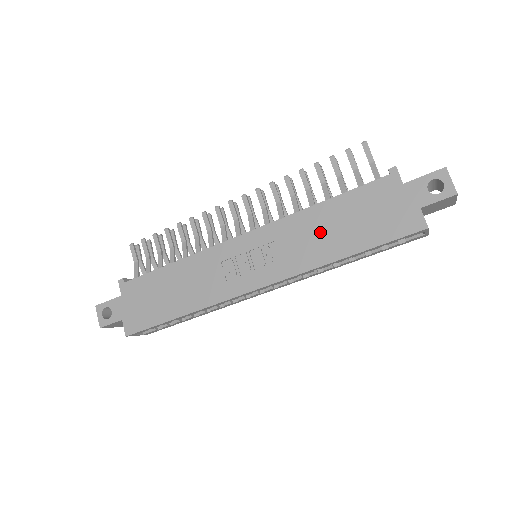
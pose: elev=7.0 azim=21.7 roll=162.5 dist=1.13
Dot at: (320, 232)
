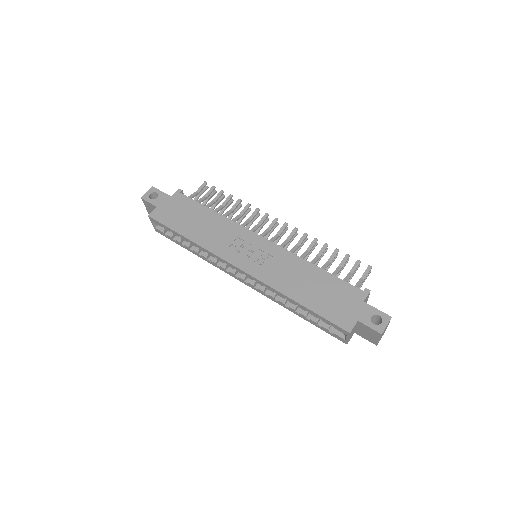
Dot at: (300, 278)
